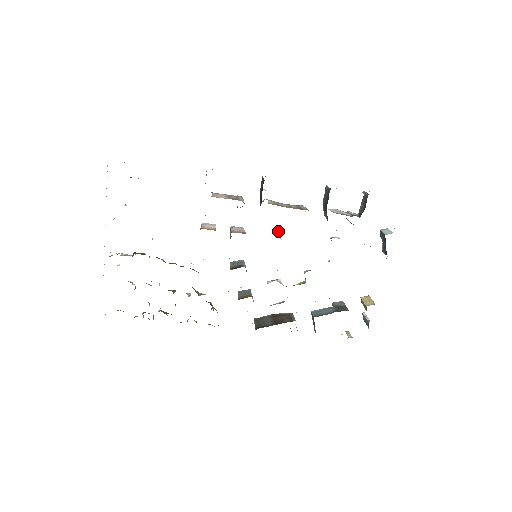
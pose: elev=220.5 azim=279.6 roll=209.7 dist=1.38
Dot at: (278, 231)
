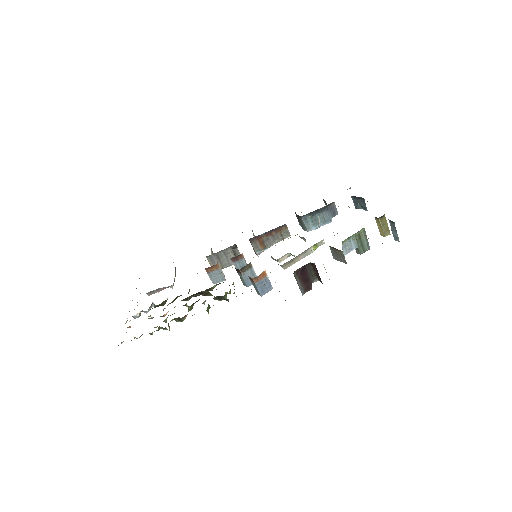
Dot at: occluded
